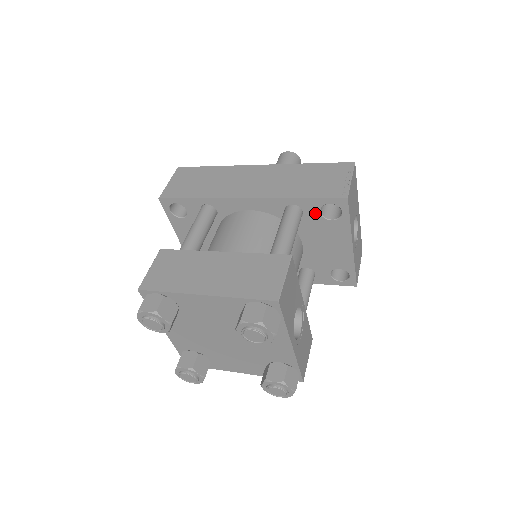
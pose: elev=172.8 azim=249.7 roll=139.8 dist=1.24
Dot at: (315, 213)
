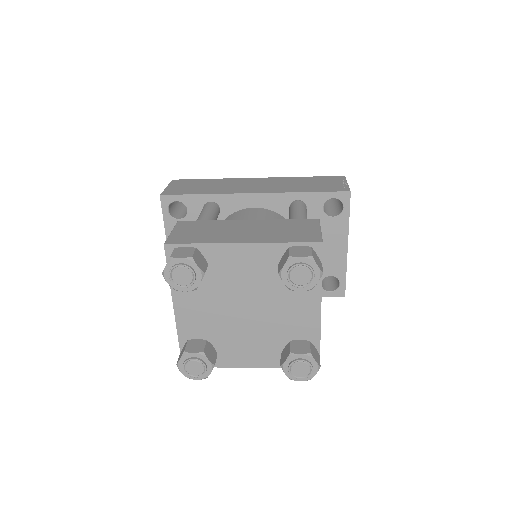
Dot at: (318, 209)
